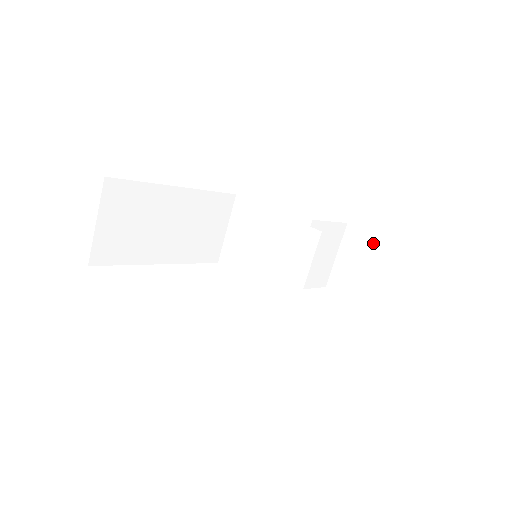
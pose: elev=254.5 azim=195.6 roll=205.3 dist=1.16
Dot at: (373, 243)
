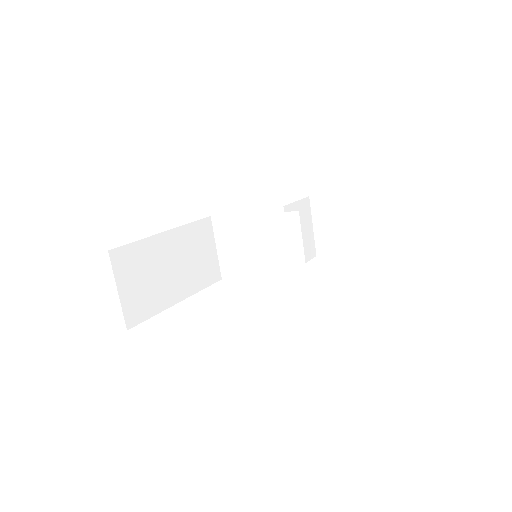
Dot at: (338, 202)
